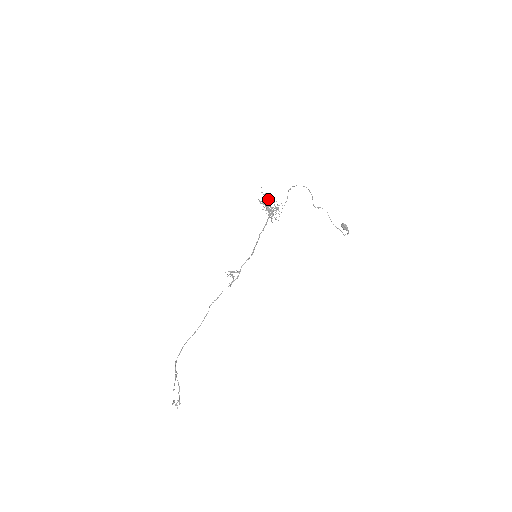
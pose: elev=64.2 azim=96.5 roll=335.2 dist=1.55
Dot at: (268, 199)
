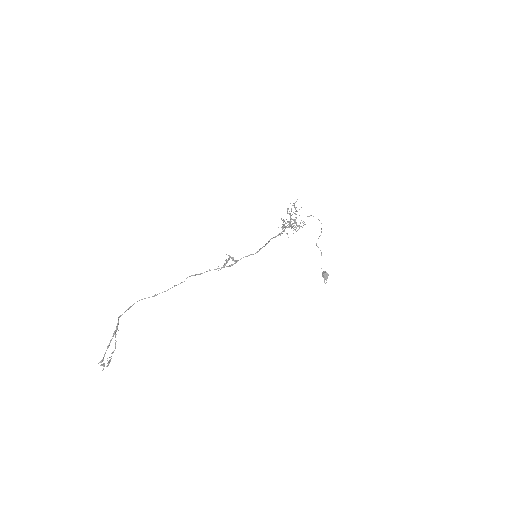
Dot at: occluded
